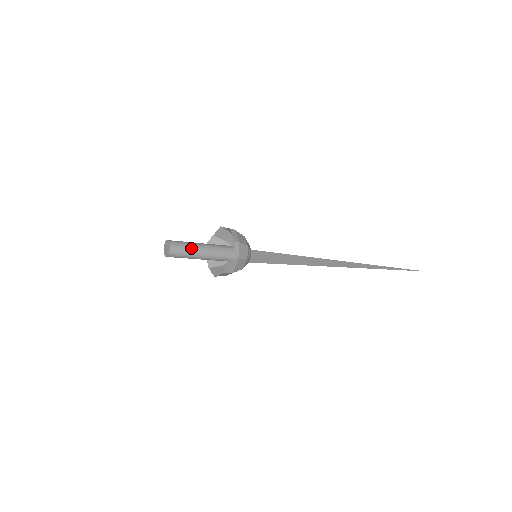
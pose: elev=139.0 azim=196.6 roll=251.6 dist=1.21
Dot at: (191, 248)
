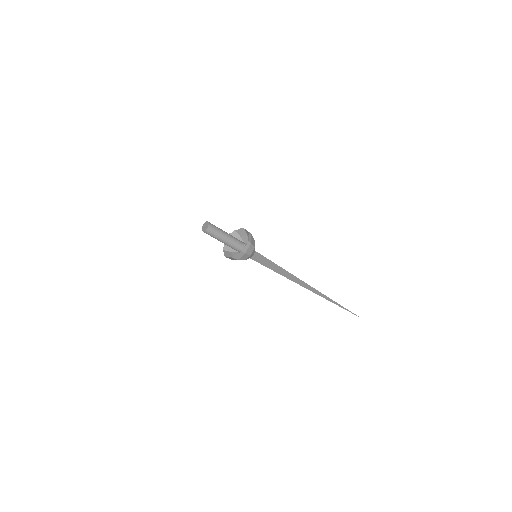
Dot at: (220, 233)
